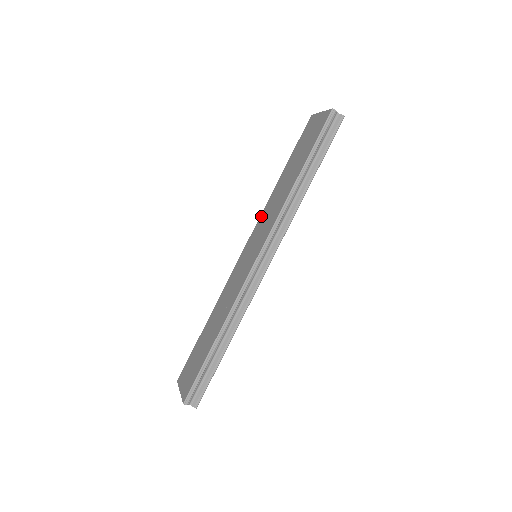
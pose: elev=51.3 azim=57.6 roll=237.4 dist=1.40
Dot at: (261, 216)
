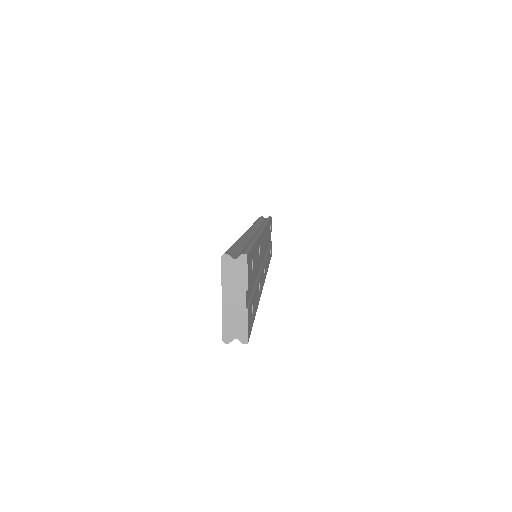
Dot at: occluded
